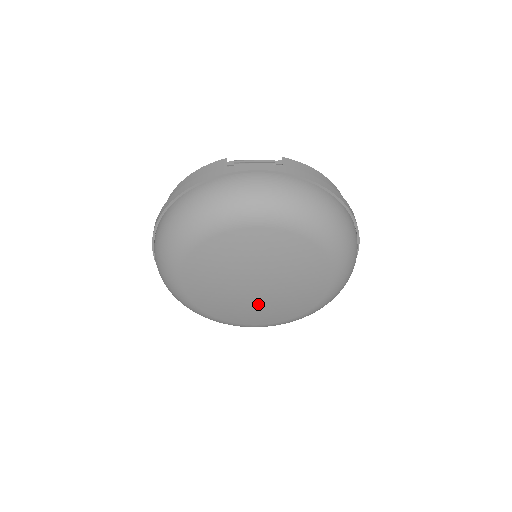
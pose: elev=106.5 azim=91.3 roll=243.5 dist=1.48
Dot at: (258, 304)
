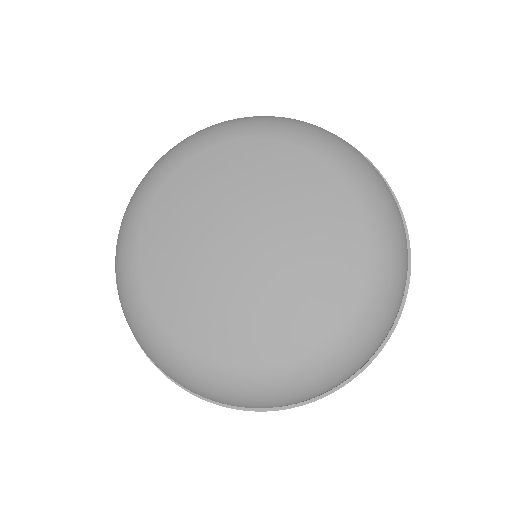
Dot at: (235, 288)
